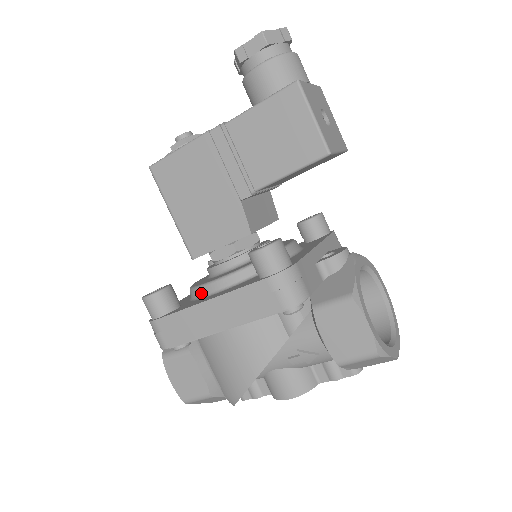
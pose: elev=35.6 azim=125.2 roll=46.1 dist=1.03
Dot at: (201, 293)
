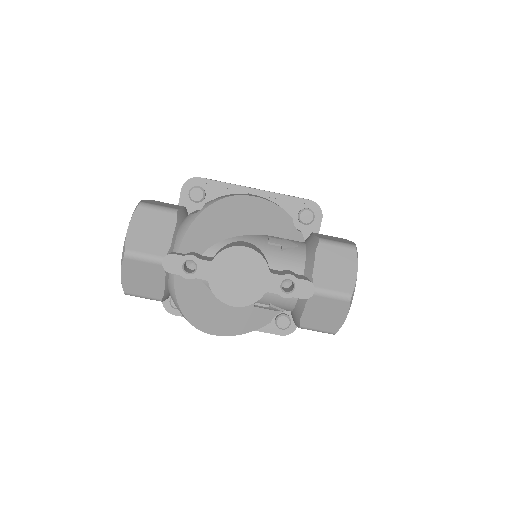
Dot at: occluded
